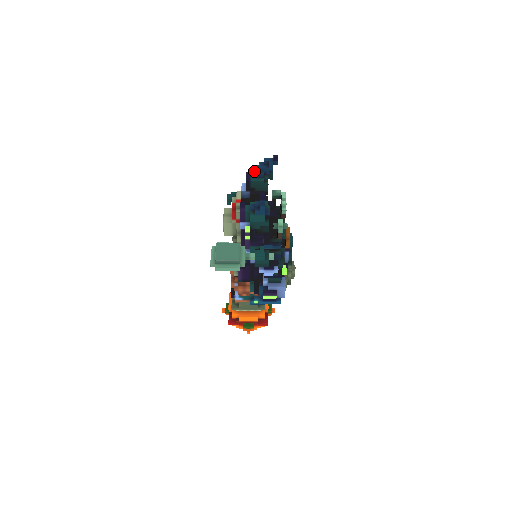
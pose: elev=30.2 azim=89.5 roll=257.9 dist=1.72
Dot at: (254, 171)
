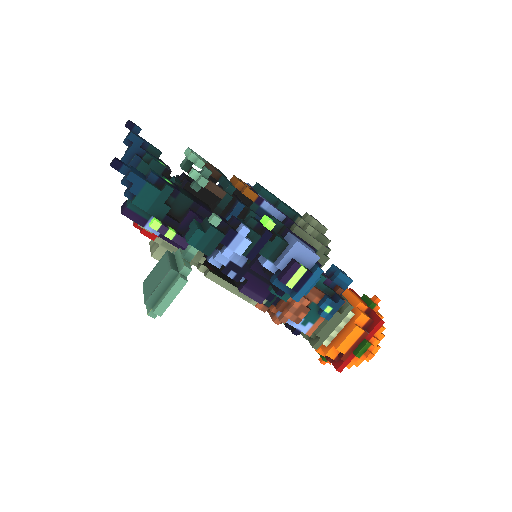
Dot at: occluded
